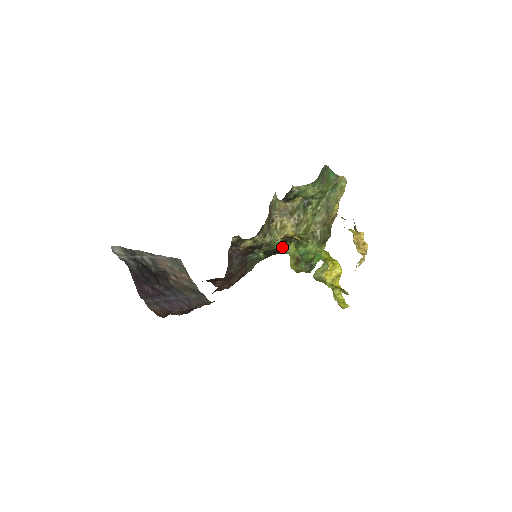
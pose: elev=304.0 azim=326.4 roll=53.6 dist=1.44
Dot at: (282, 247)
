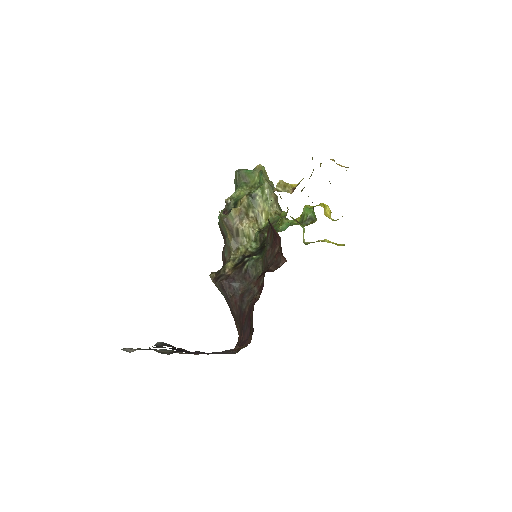
Dot at: (283, 217)
